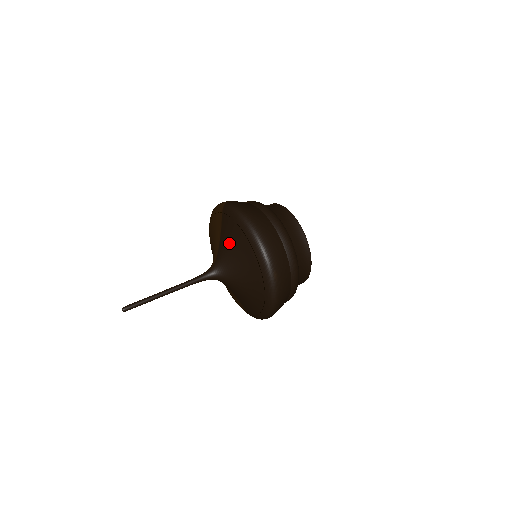
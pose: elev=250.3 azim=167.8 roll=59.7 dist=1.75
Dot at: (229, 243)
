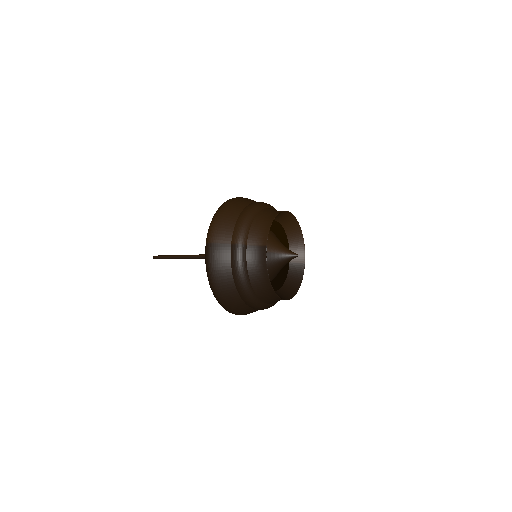
Dot at: occluded
